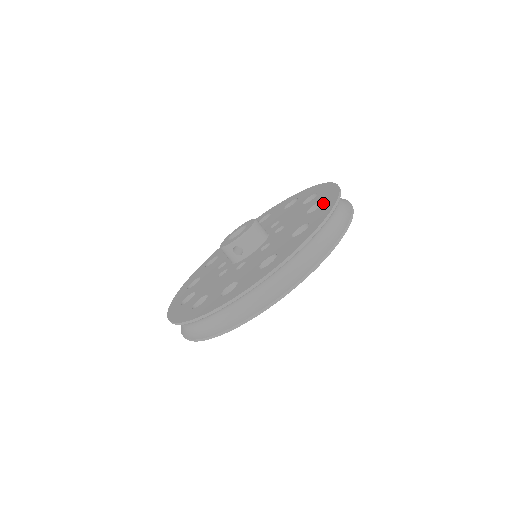
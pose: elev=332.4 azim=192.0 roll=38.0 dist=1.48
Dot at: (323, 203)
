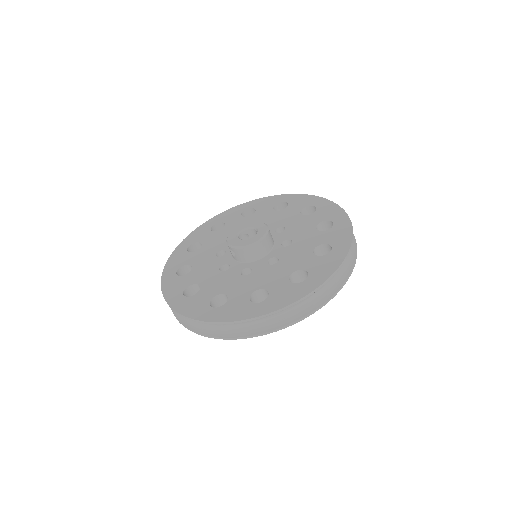
Dot at: (301, 283)
